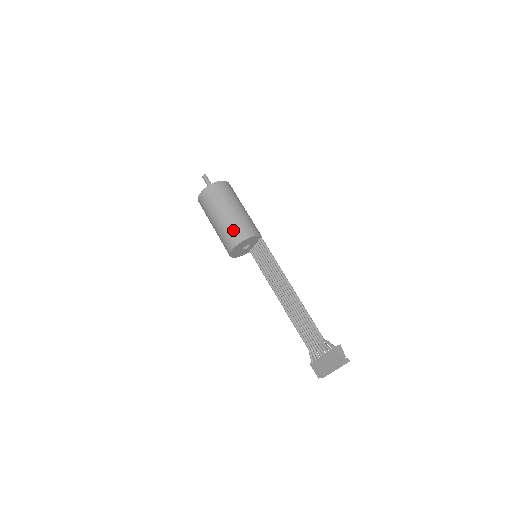
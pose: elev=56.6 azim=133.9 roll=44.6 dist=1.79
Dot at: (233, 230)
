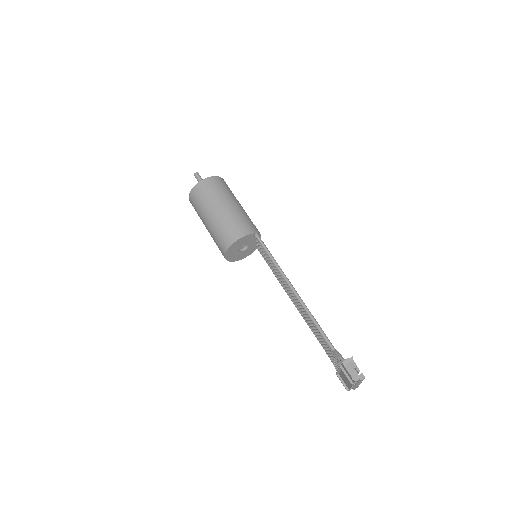
Dot at: (219, 236)
